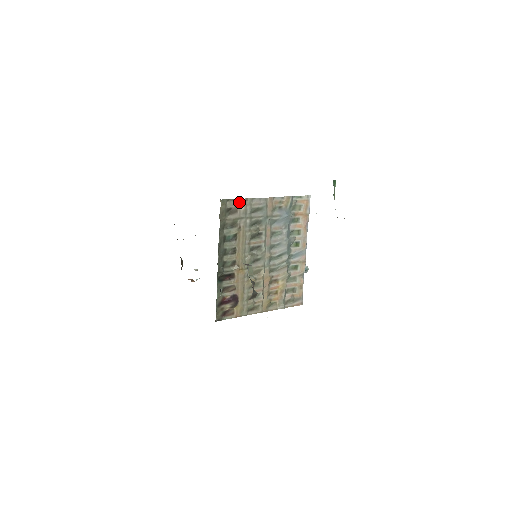
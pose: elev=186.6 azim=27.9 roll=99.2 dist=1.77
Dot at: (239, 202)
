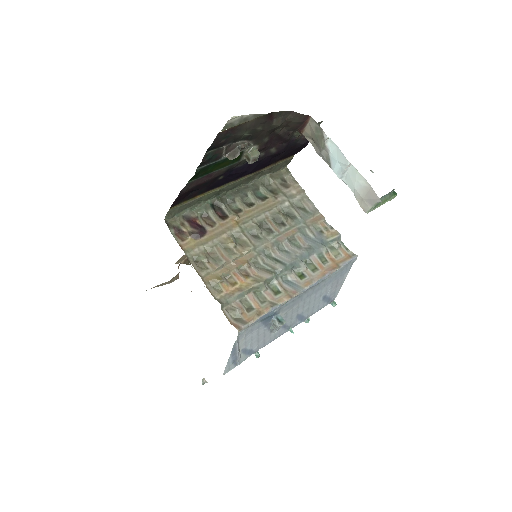
Dot at: (297, 186)
